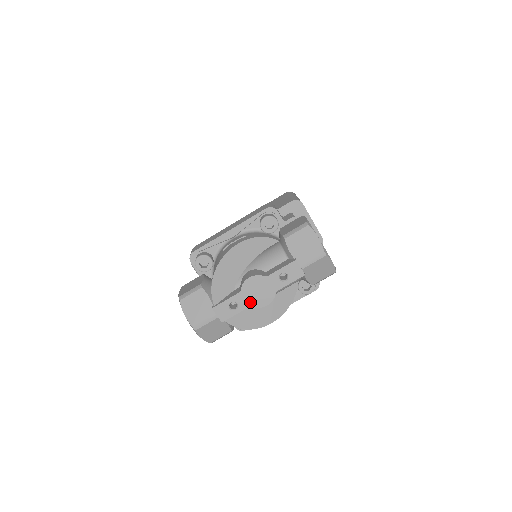
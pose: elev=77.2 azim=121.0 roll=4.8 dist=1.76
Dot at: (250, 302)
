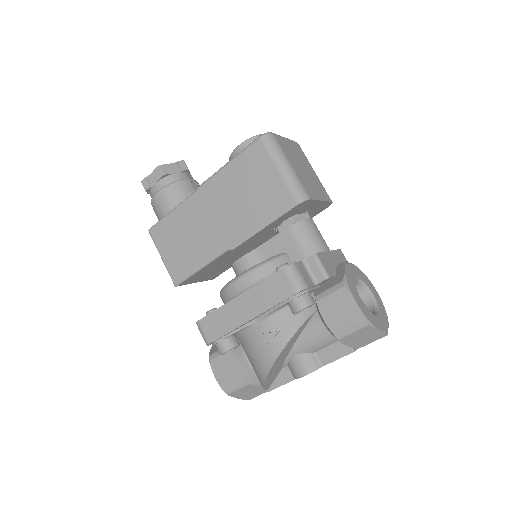
Dot at: occluded
